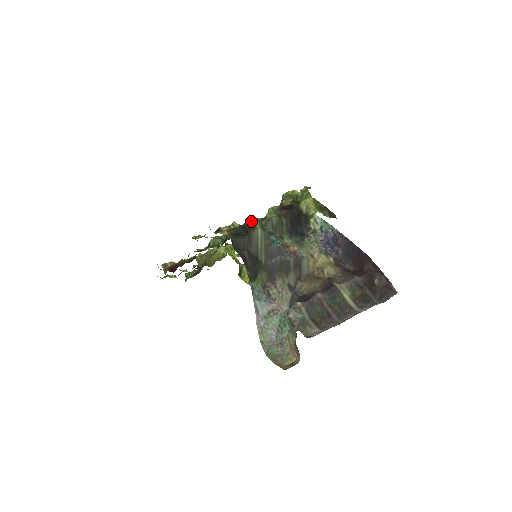
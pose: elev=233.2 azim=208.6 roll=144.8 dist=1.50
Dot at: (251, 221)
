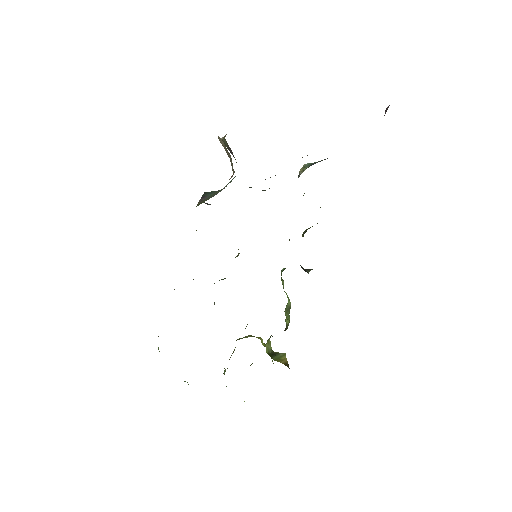
Dot at: occluded
